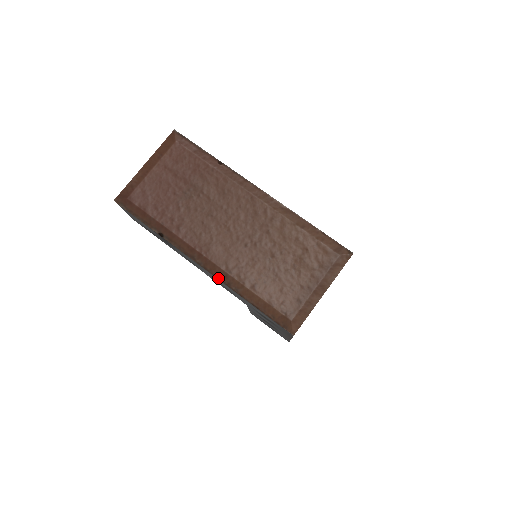
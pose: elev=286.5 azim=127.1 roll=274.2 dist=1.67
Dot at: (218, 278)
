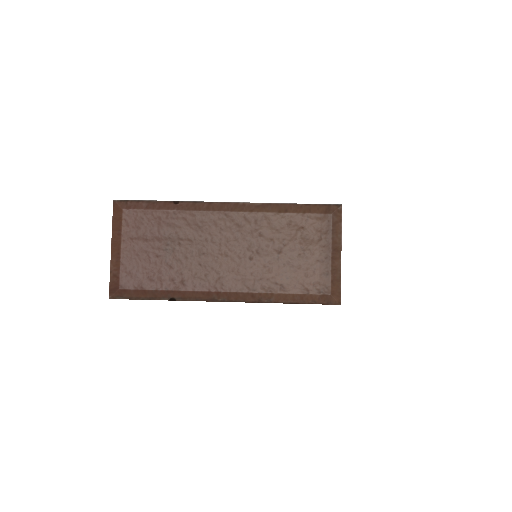
Dot at: (247, 302)
